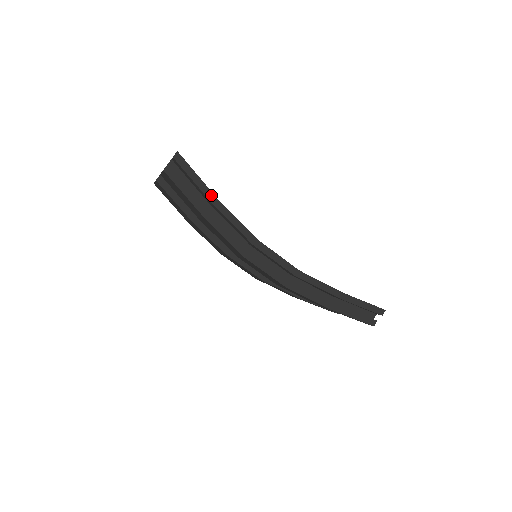
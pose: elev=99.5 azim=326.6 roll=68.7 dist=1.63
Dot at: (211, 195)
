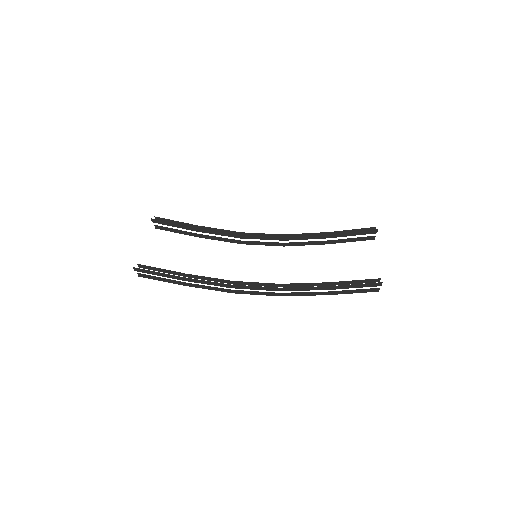
Dot at: (177, 277)
